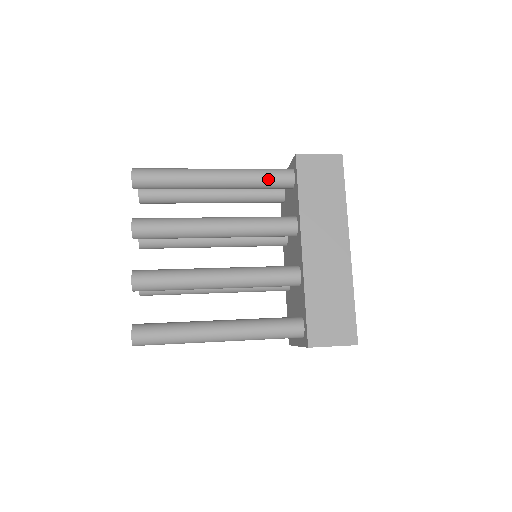
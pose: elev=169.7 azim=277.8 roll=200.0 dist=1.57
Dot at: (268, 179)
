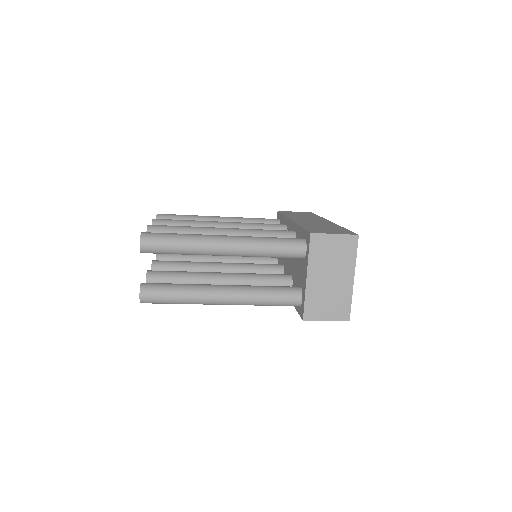
Dot at: (259, 219)
